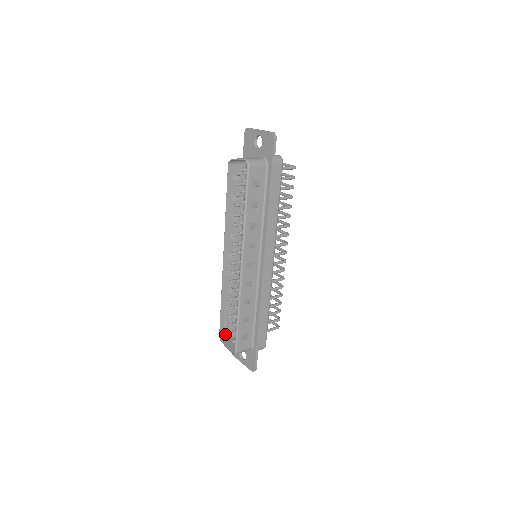
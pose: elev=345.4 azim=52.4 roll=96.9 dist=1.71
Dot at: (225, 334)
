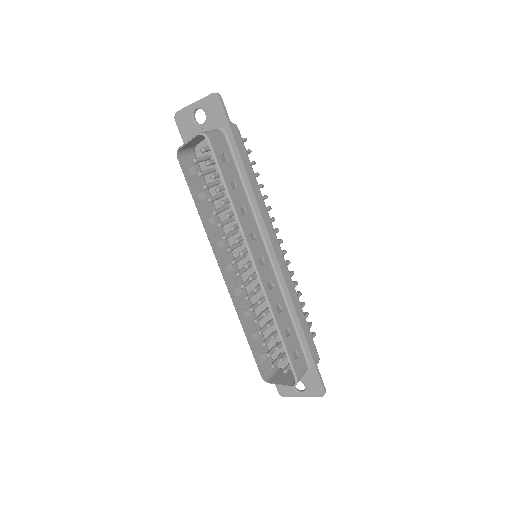
Dot at: (266, 372)
